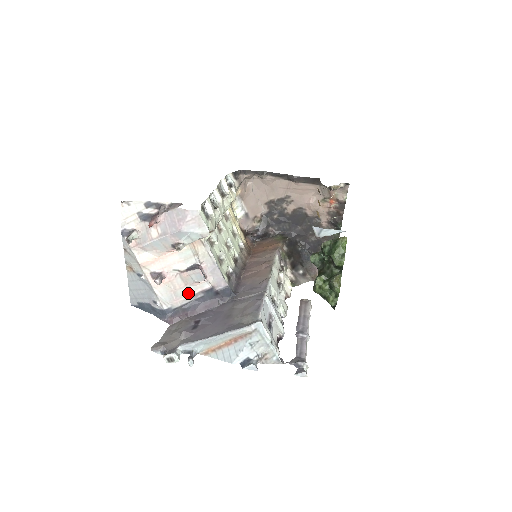
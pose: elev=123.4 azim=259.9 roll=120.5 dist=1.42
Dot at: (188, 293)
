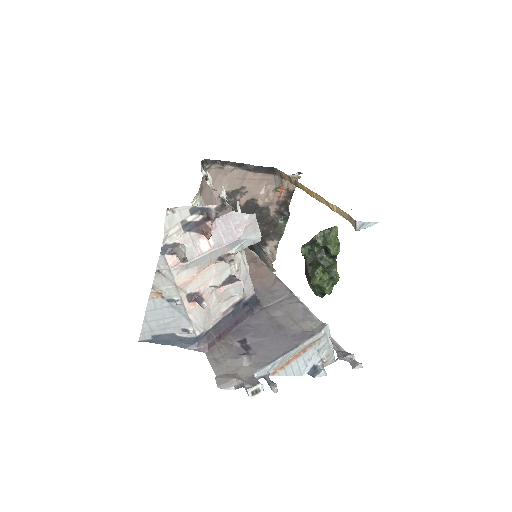
Dot at: (220, 311)
